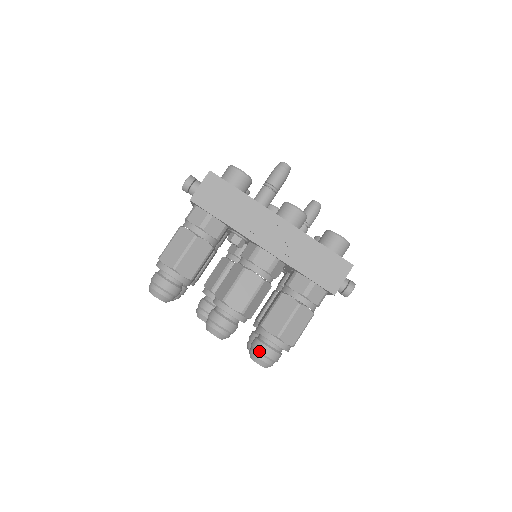
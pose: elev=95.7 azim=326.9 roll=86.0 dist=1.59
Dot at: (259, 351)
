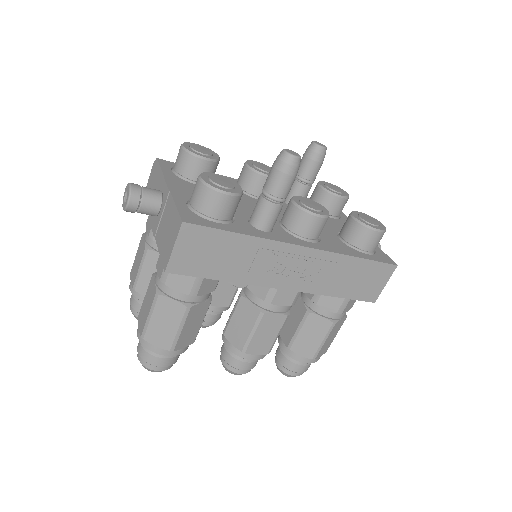
Dot at: (291, 371)
